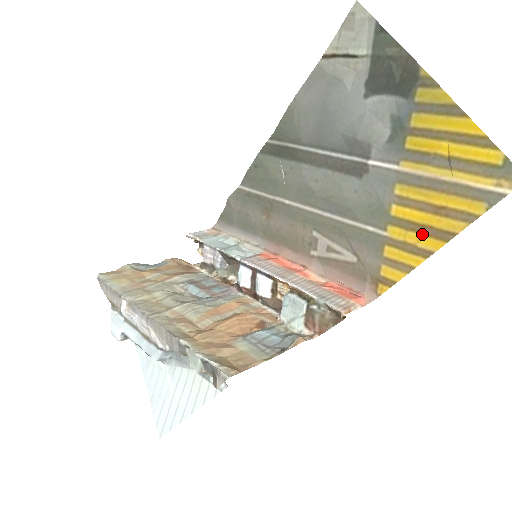
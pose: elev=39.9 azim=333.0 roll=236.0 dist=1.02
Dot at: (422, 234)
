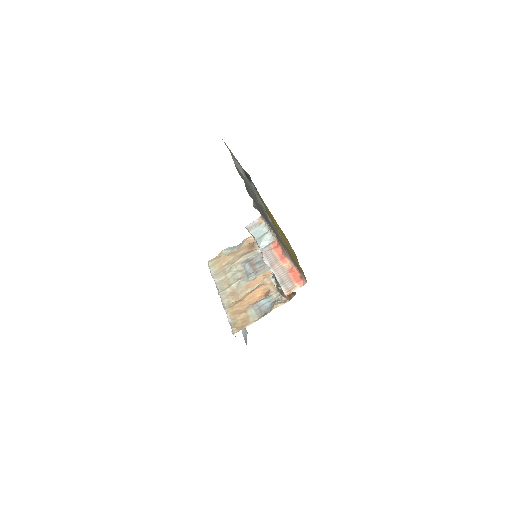
Dot at: occluded
